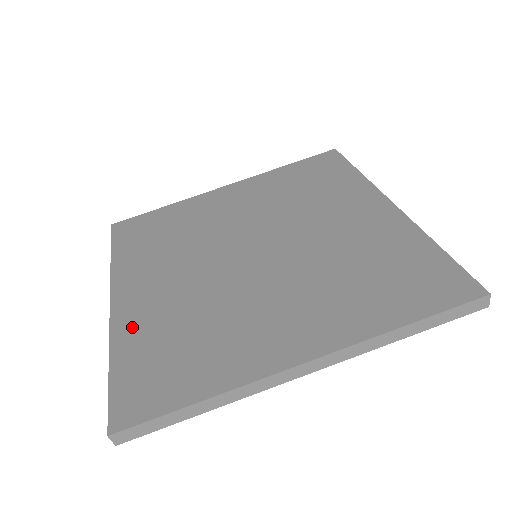
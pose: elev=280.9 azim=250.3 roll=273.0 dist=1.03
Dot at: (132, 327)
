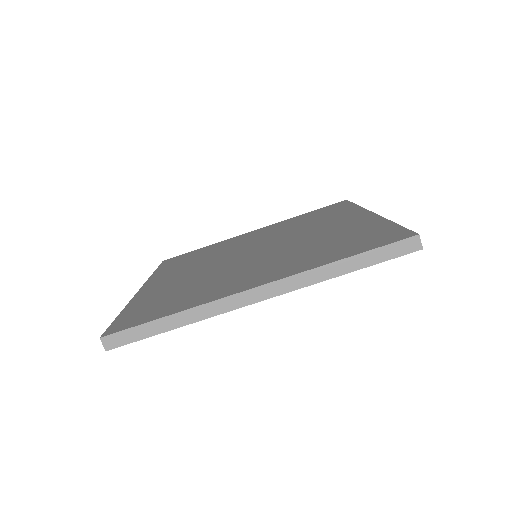
Dot at: (147, 295)
